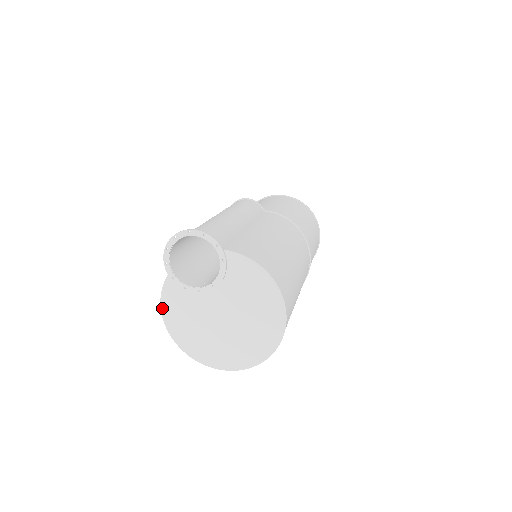
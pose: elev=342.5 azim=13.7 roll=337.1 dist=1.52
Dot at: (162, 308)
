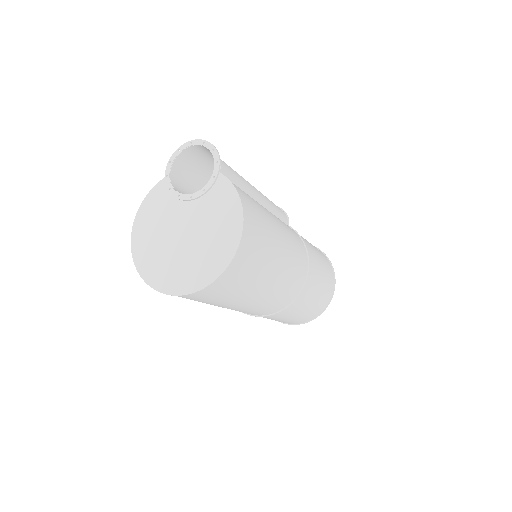
Dot at: (142, 204)
